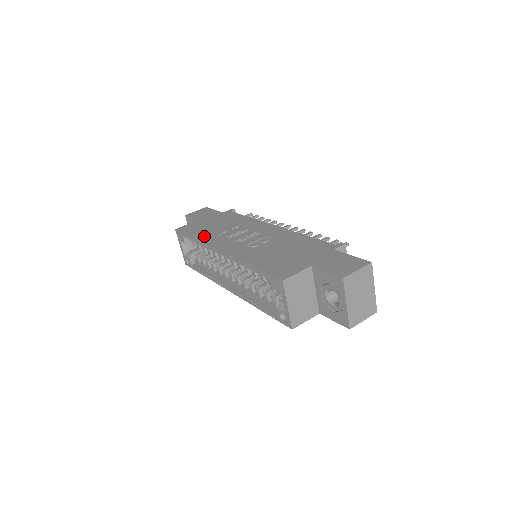
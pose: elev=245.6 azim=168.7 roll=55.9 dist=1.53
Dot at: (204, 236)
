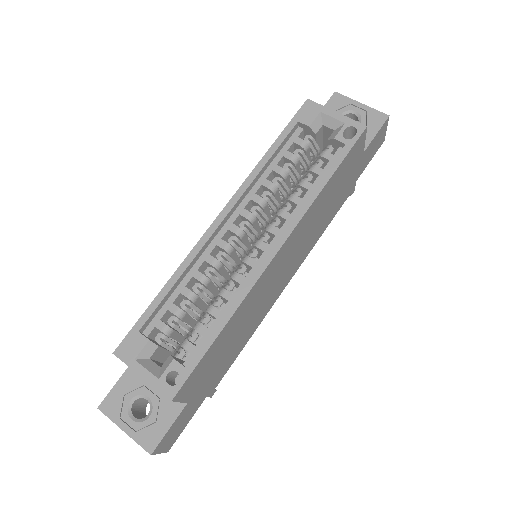
Dot at: occluded
